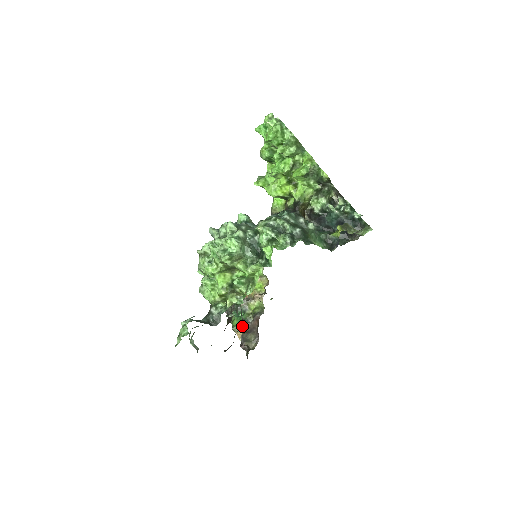
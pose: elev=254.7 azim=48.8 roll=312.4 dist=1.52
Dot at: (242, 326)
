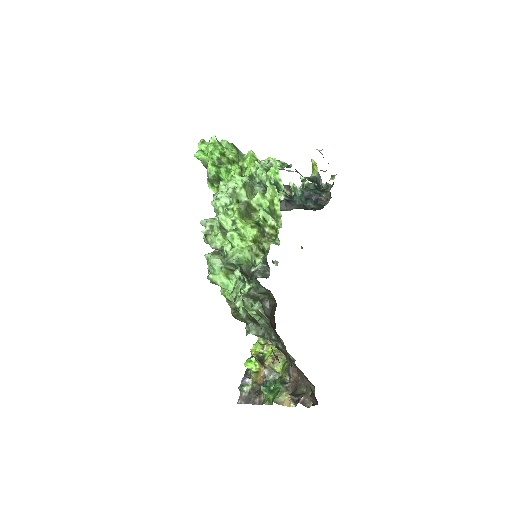
Dot at: occluded
